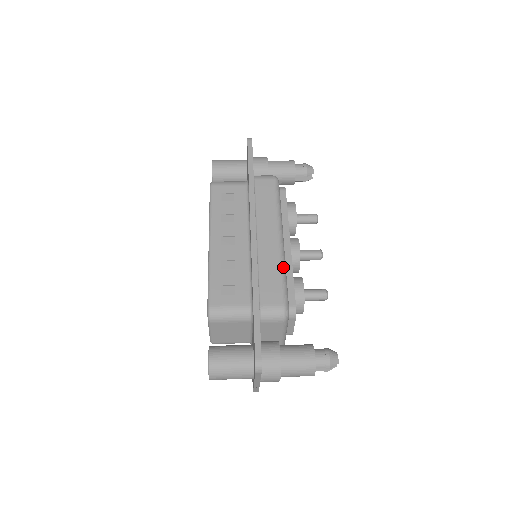
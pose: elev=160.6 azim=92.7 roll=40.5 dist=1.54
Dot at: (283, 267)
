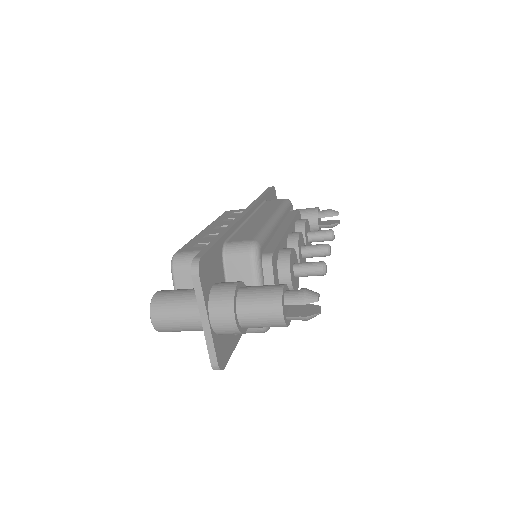
Dot at: (267, 227)
